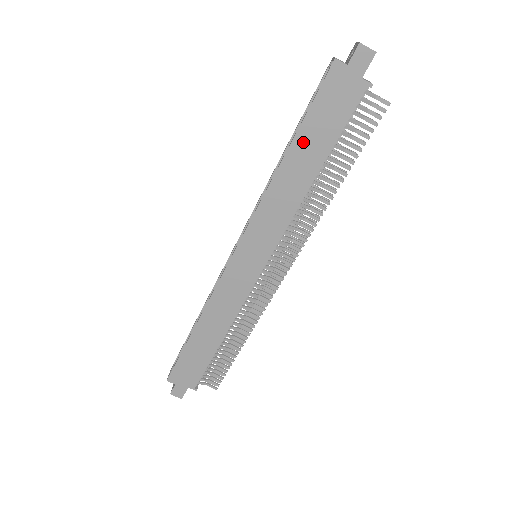
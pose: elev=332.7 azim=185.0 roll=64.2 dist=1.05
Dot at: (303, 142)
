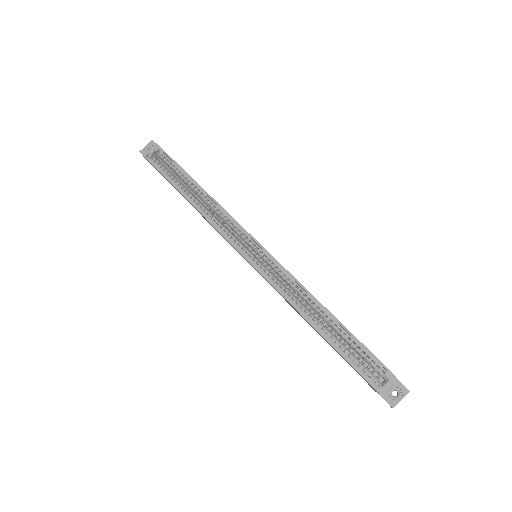
Dot at: occluded
